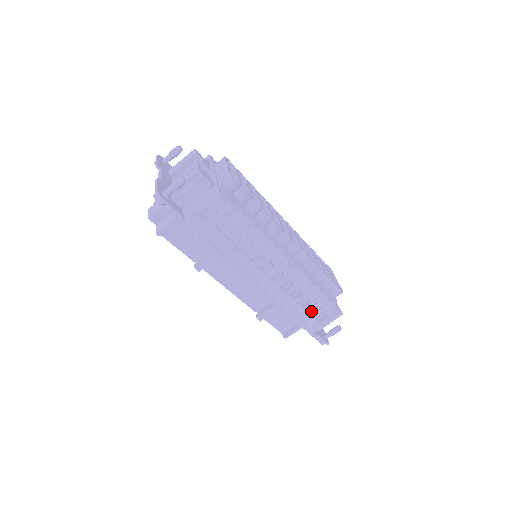
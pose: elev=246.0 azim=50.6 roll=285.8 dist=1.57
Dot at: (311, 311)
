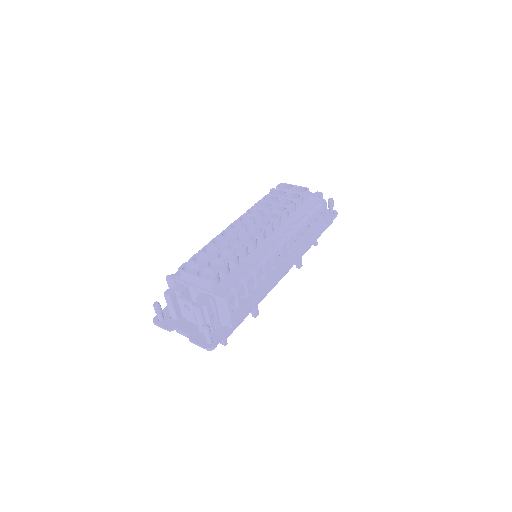
Dot at: (314, 224)
